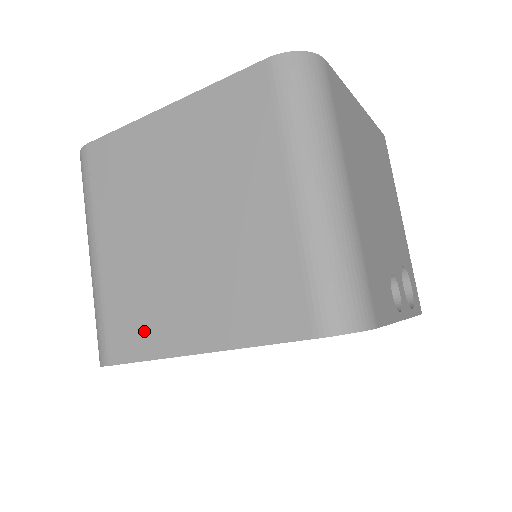
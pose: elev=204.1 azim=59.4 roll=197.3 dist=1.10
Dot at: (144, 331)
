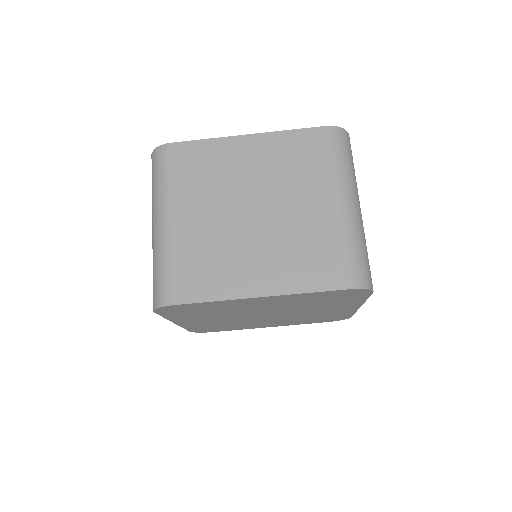
Dot at: (213, 280)
